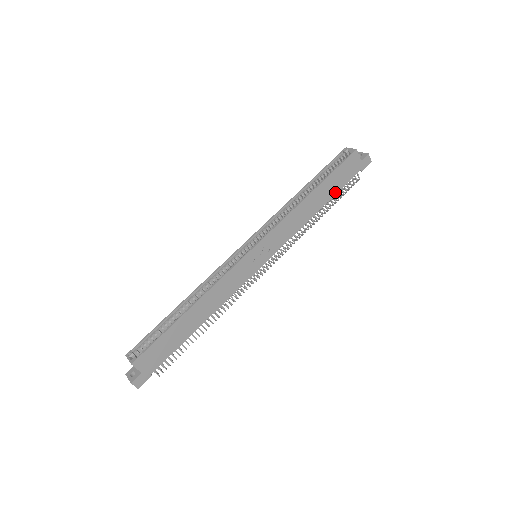
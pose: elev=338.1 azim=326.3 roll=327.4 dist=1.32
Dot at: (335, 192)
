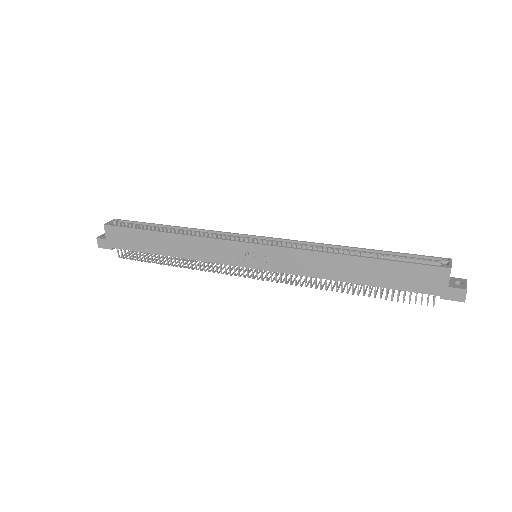
Dot at: (384, 285)
